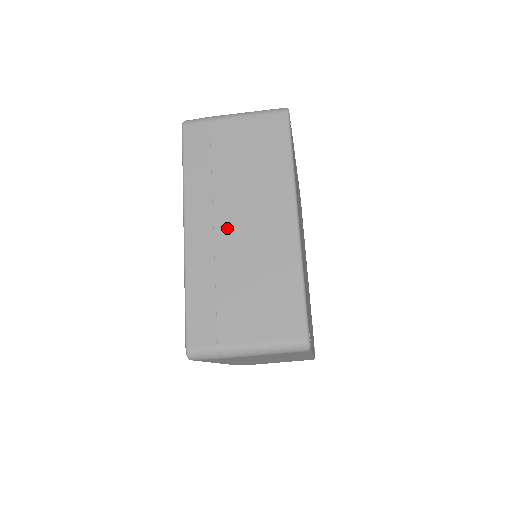
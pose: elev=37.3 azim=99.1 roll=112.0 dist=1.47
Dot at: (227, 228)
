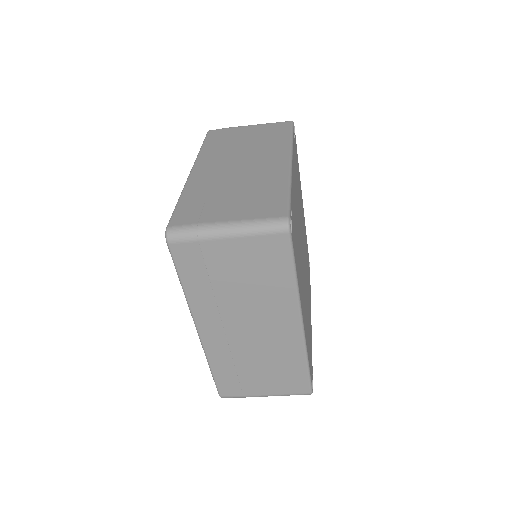
Dot at: (237, 332)
